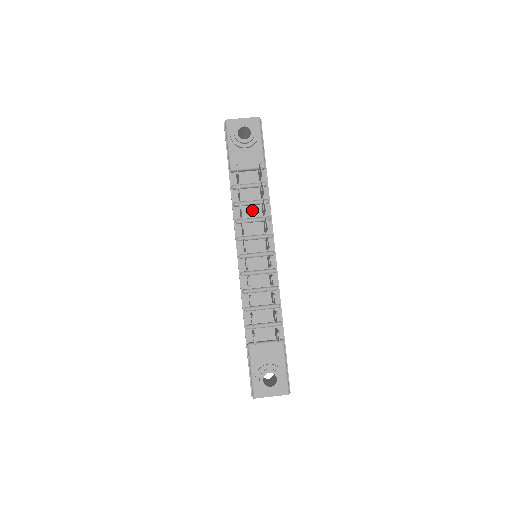
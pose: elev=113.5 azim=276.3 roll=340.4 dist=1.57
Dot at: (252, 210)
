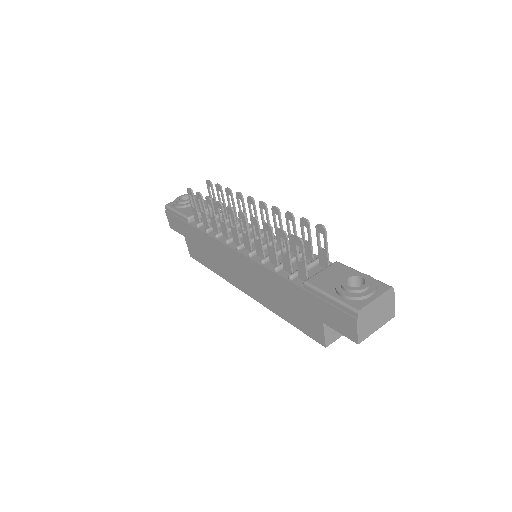
Dot at: occluded
